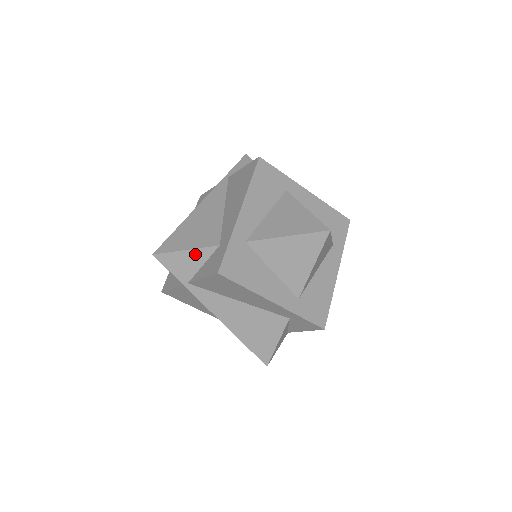
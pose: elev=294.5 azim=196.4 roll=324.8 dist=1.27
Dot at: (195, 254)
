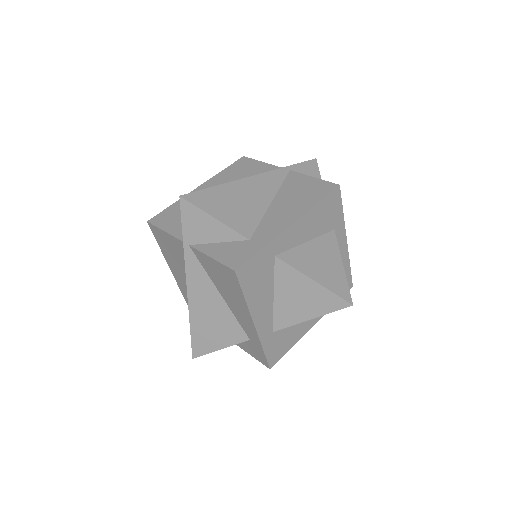
Dot at: (220, 228)
